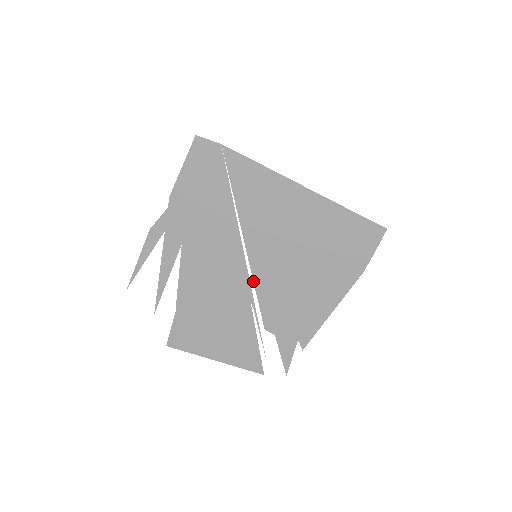
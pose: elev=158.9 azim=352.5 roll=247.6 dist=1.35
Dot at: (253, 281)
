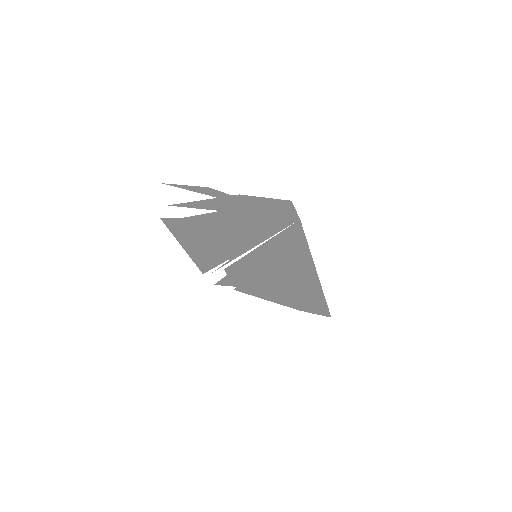
Dot at: (242, 257)
